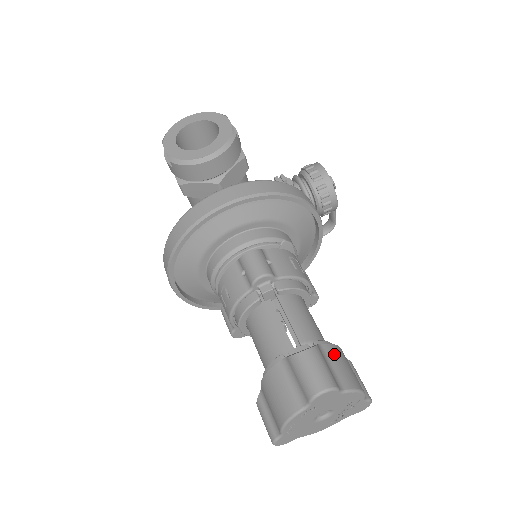
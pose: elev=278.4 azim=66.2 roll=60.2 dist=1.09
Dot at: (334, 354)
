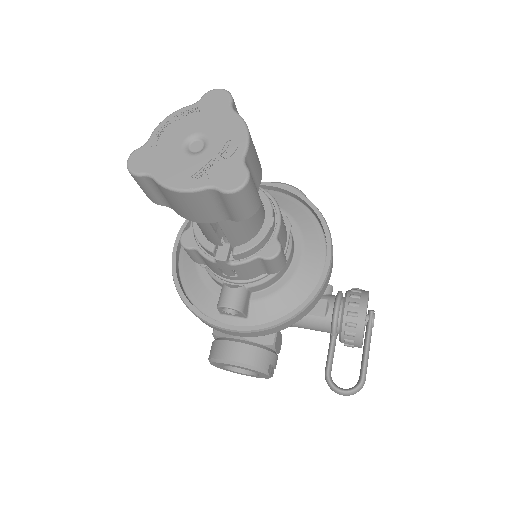
Dot at: occluded
